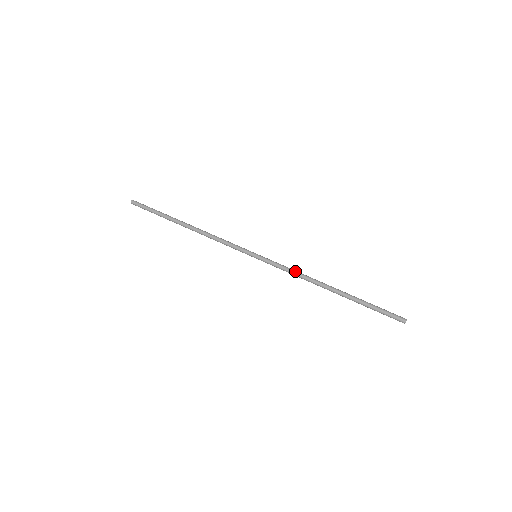
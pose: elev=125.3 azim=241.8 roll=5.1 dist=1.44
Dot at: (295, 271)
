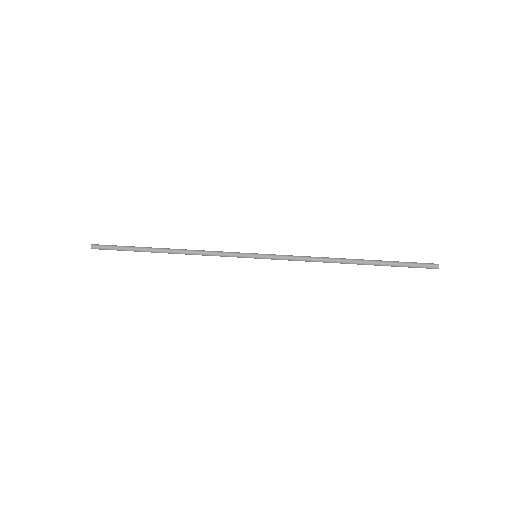
Dot at: (305, 256)
